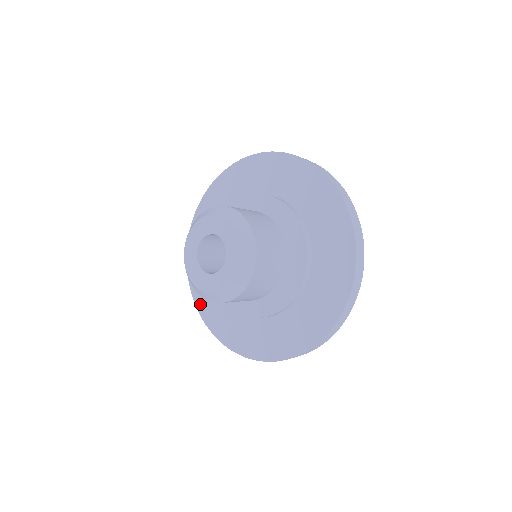
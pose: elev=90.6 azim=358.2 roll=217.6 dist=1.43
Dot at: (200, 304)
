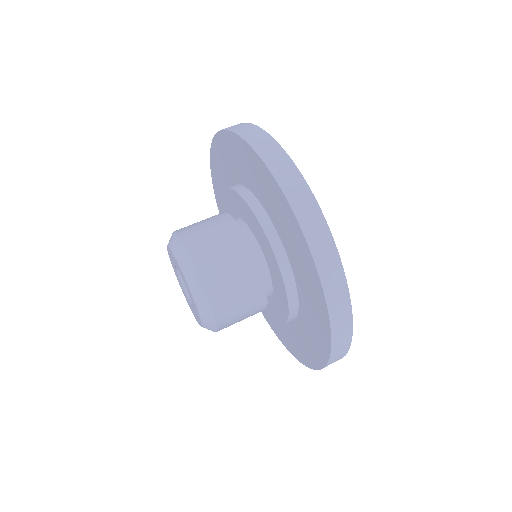
Dot at: occluded
